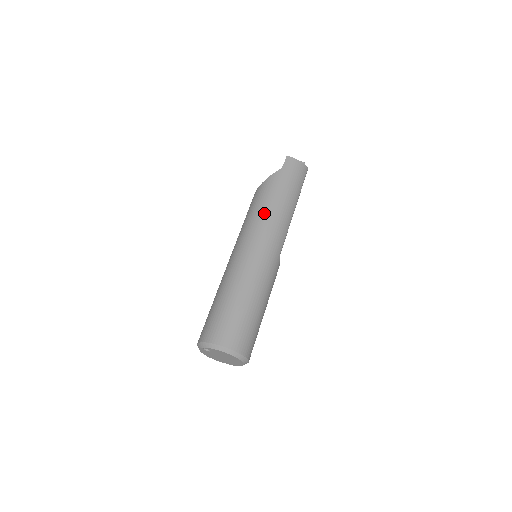
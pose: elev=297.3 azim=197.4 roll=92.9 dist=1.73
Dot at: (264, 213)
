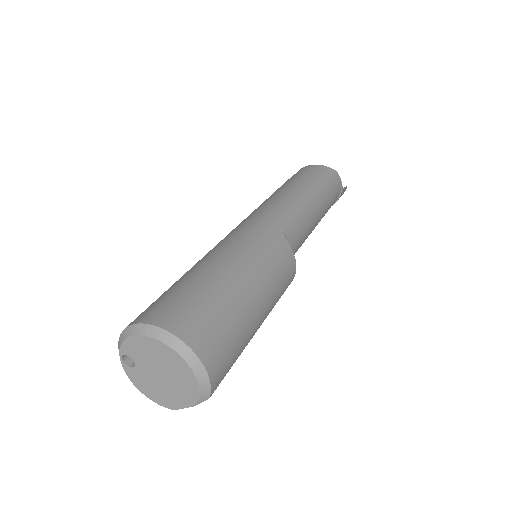
Dot at: (260, 205)
